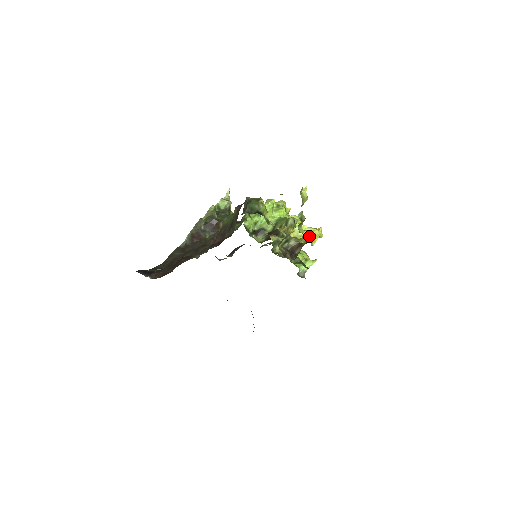
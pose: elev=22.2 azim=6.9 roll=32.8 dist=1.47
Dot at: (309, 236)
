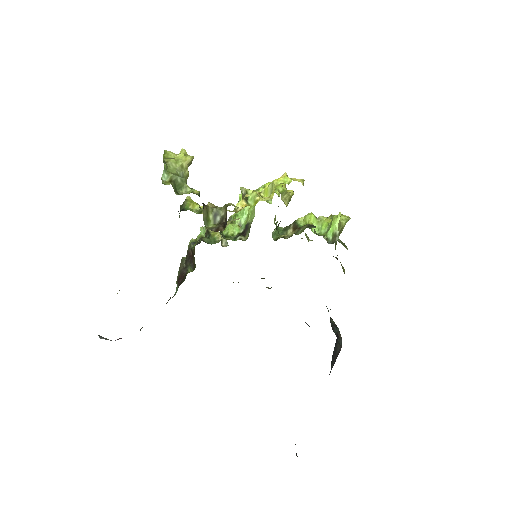
Dot at: occluded
